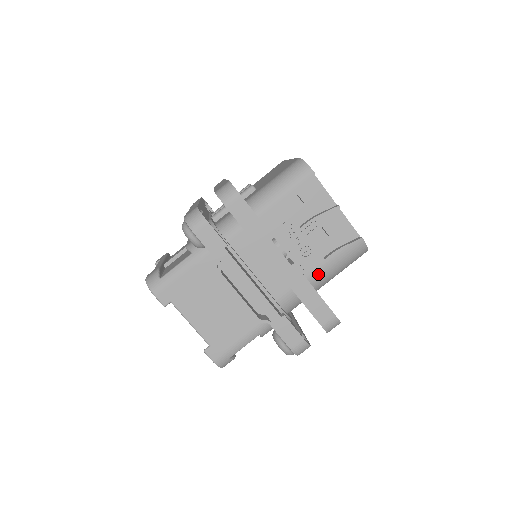
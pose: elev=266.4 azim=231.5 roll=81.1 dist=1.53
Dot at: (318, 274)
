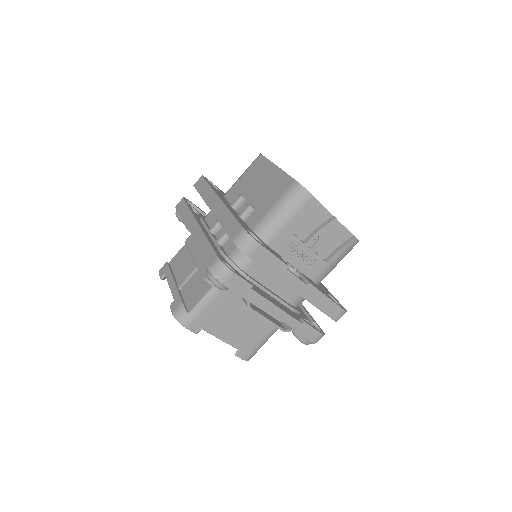
Dot at: (322, 275)
